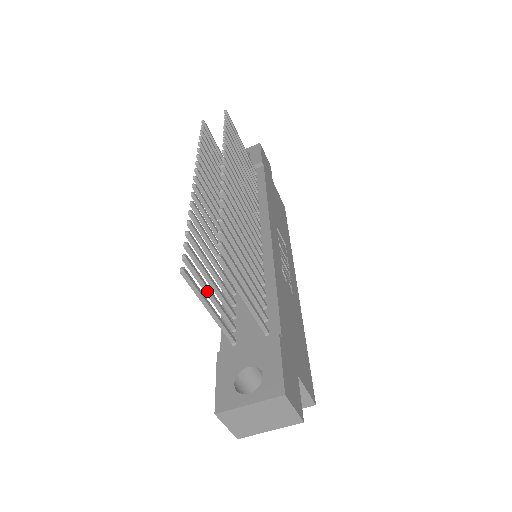
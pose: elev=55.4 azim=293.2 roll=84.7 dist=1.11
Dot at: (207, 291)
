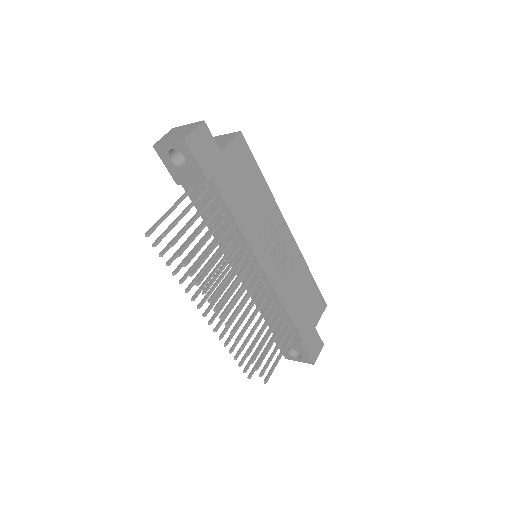
Dot at: occluded
